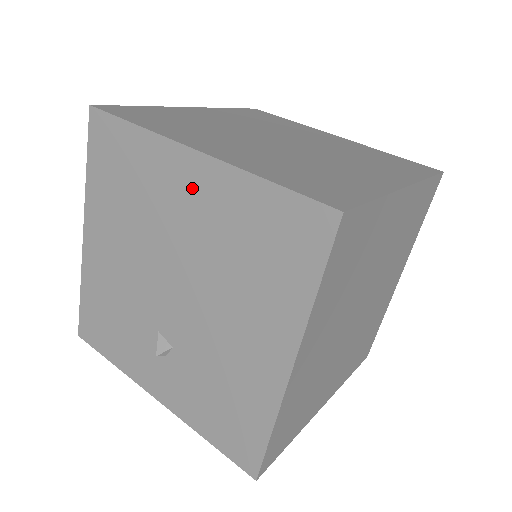
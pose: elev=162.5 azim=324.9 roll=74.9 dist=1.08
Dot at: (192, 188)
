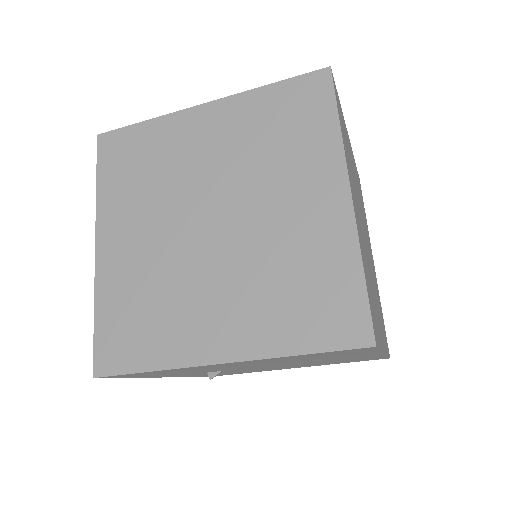
Dot at: (356, 357)
